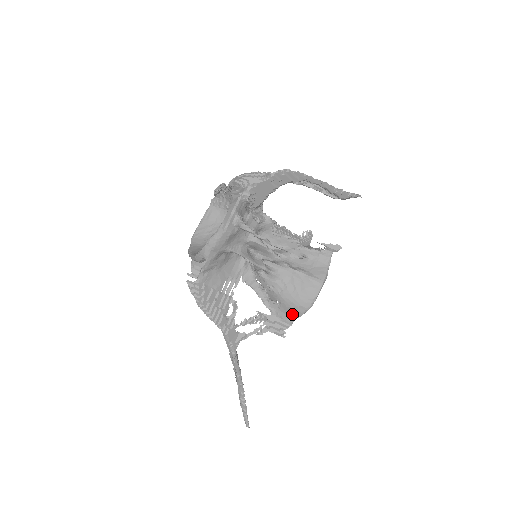
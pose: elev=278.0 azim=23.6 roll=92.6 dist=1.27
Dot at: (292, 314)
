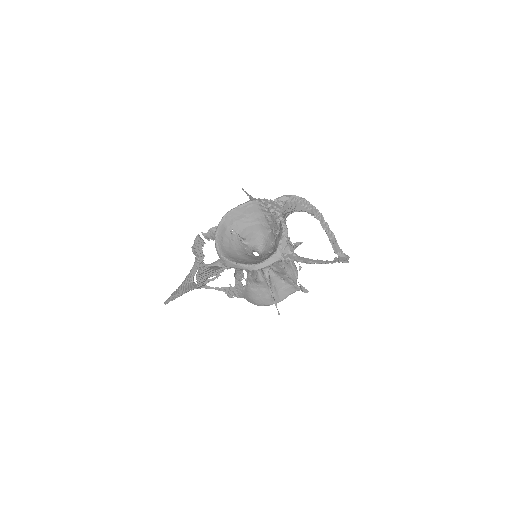
Dot at: (246, 298)
